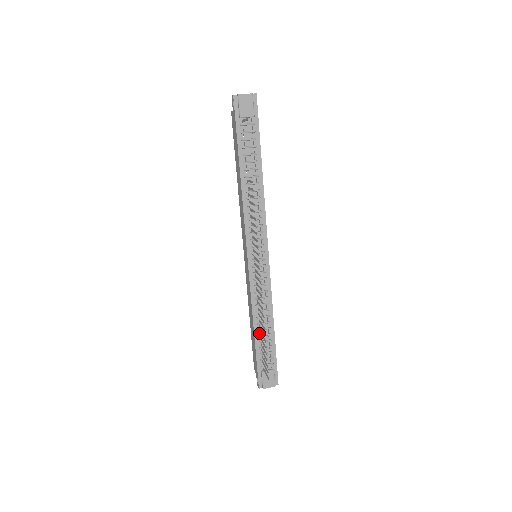
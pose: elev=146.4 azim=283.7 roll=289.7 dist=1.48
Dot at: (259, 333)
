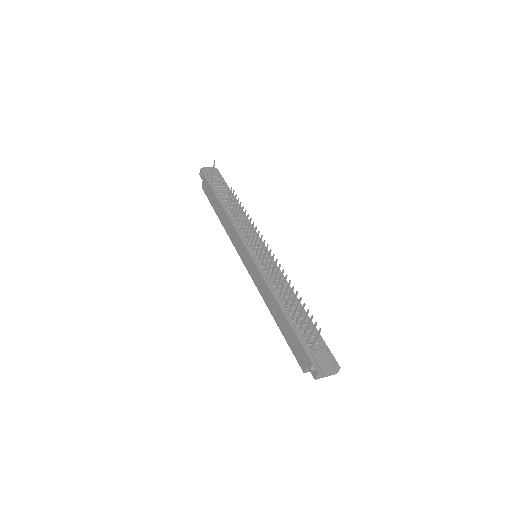
Dot at: (288, 312)
